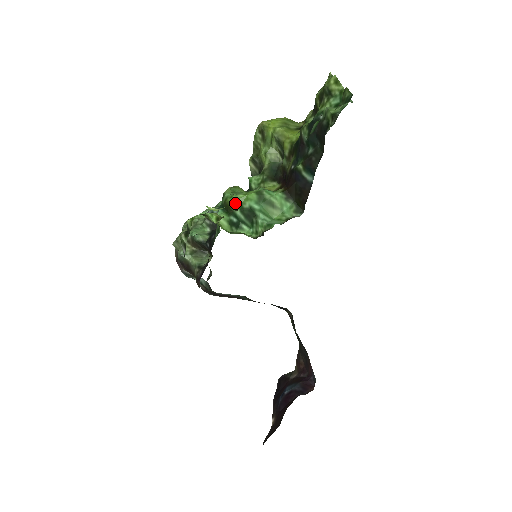
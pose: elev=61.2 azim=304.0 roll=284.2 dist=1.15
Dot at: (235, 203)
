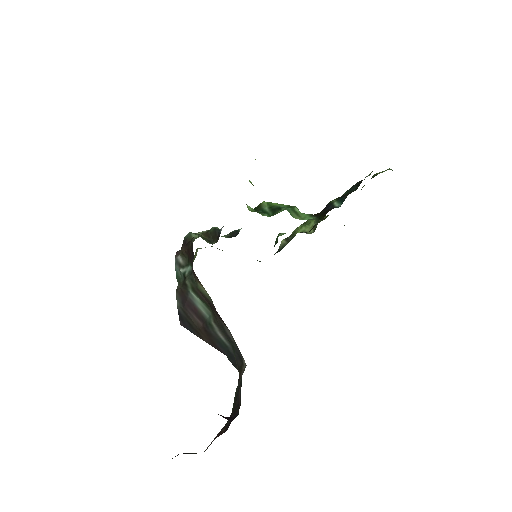
Dot at: (268, 203)
